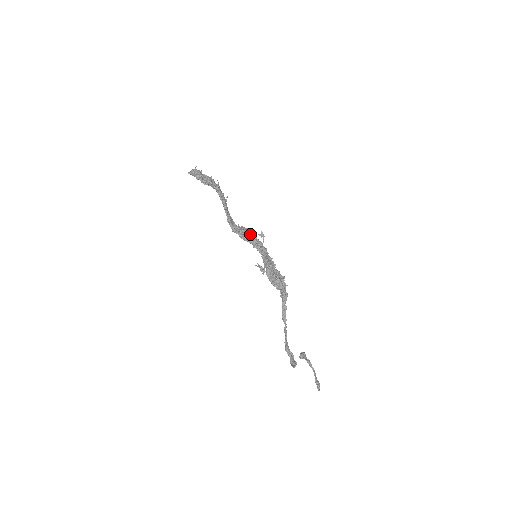
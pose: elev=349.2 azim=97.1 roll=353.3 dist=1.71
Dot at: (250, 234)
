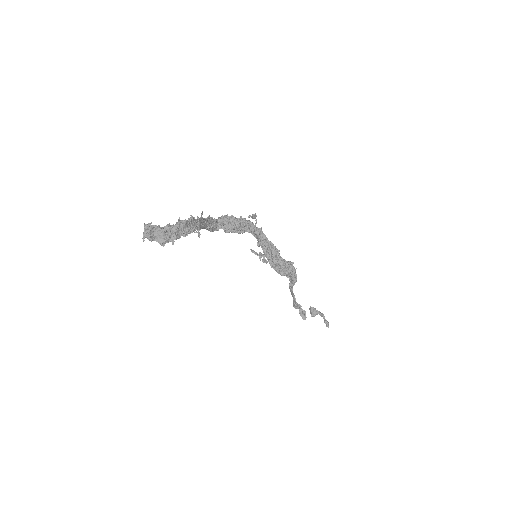
Dot at: (239, 227)
